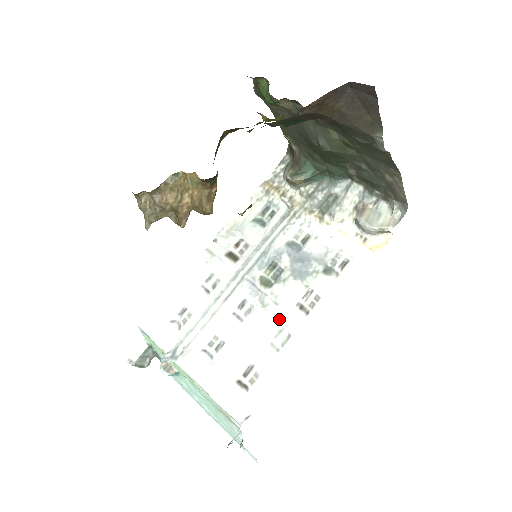
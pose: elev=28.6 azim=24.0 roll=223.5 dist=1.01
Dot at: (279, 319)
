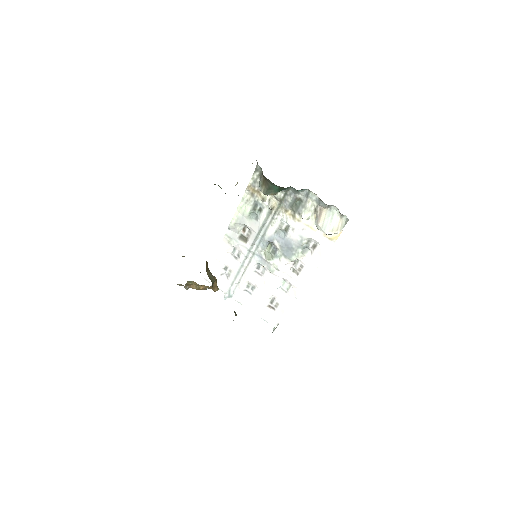
Dot at: (282, 278)
